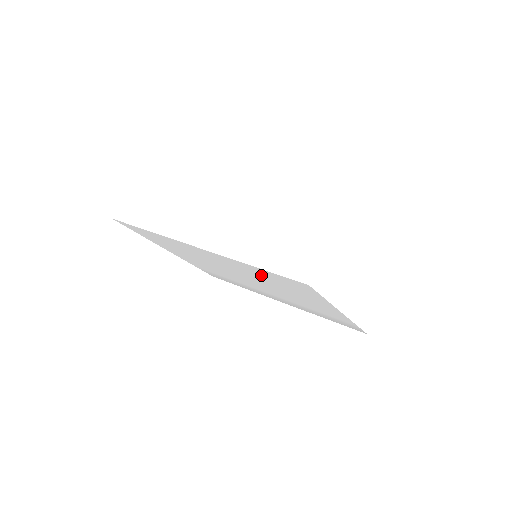
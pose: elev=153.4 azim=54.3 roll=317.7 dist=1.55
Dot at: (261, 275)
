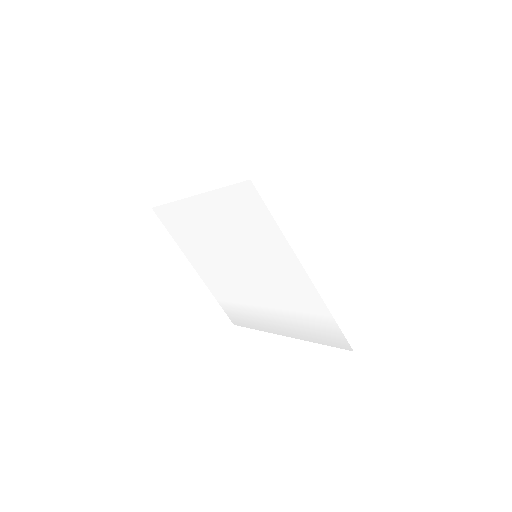
Dot at: (234, 218)
